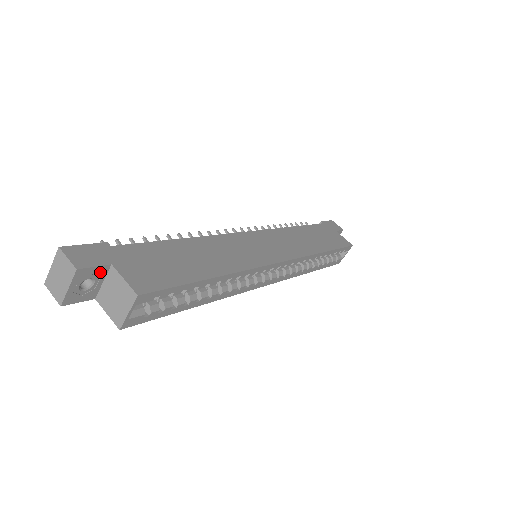
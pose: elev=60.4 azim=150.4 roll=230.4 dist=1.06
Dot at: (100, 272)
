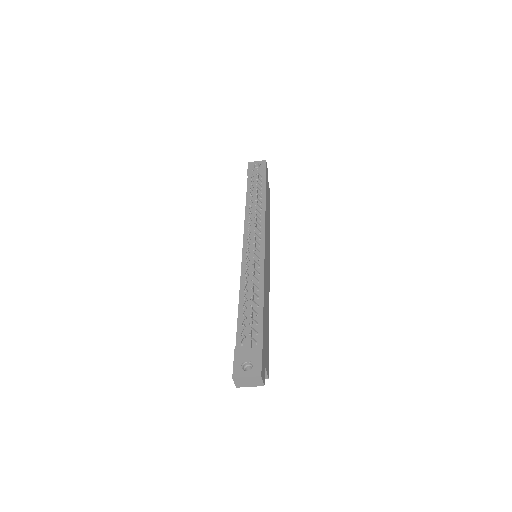
Dot at: occluded
